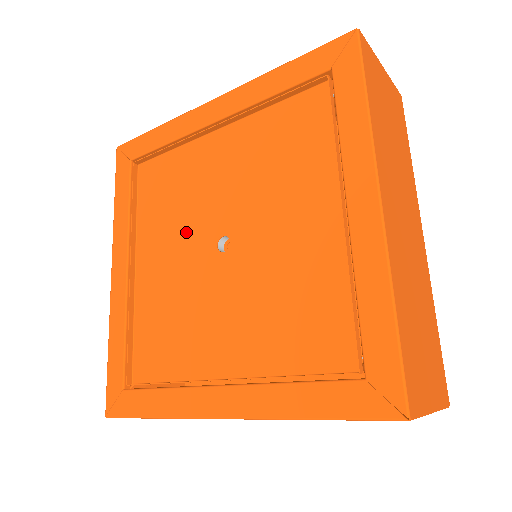
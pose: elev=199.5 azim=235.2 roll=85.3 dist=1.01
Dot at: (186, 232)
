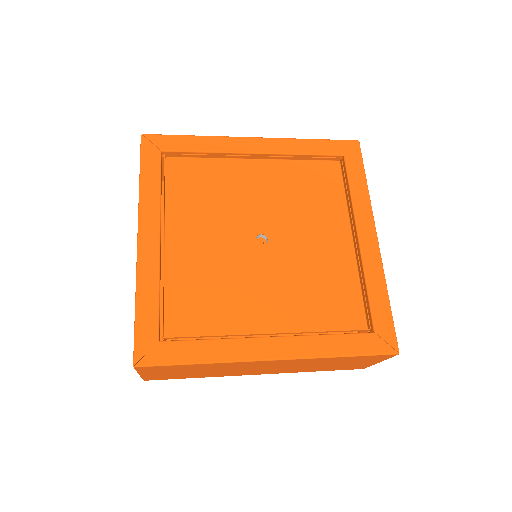
Dot at: (224, 223)
